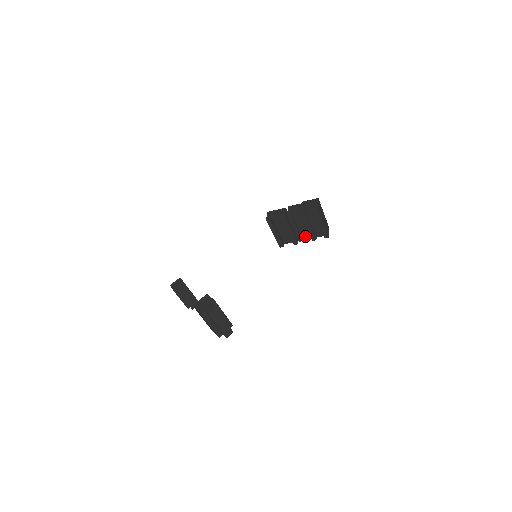
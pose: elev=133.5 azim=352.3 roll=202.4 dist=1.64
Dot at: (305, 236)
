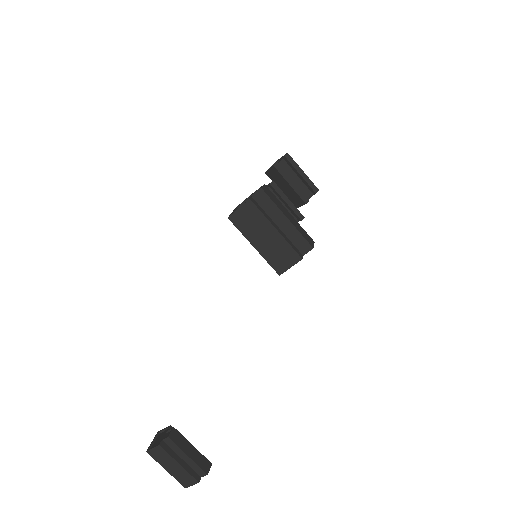
Dot at: occluded
